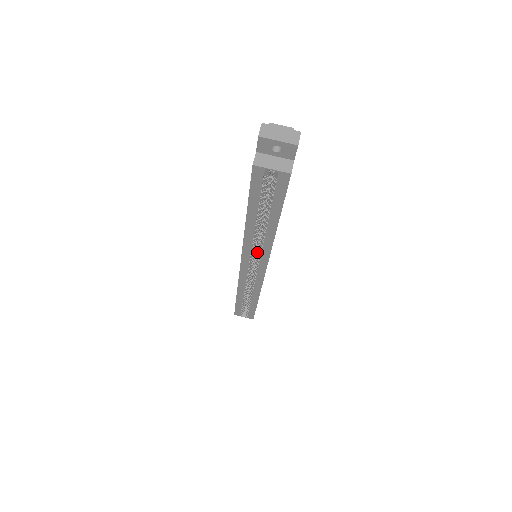
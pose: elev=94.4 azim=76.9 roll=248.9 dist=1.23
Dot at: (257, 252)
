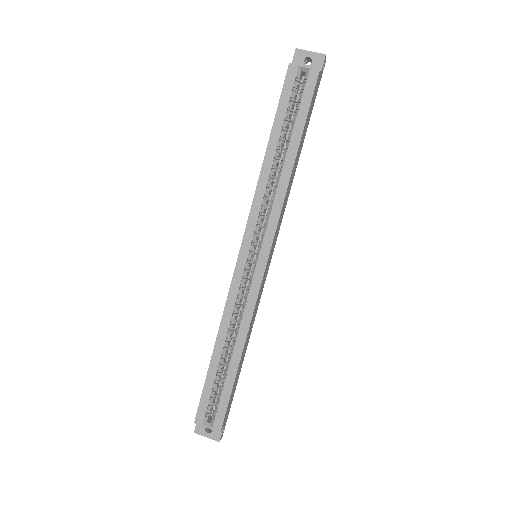
Dot at: occluded
